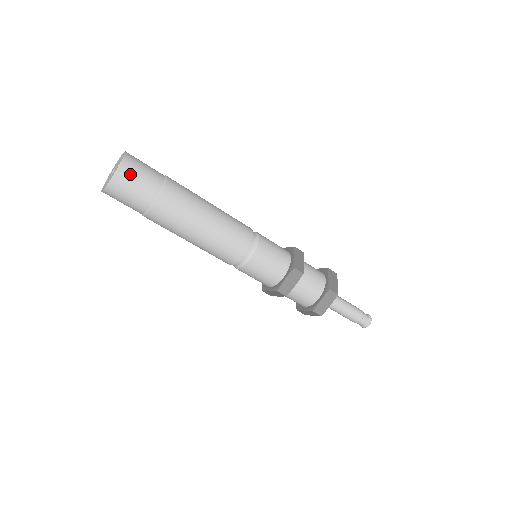
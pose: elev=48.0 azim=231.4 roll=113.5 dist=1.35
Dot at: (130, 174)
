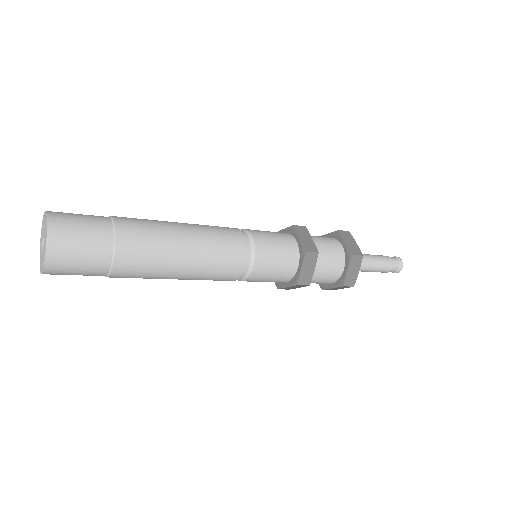
Dot at: (66, 239)
